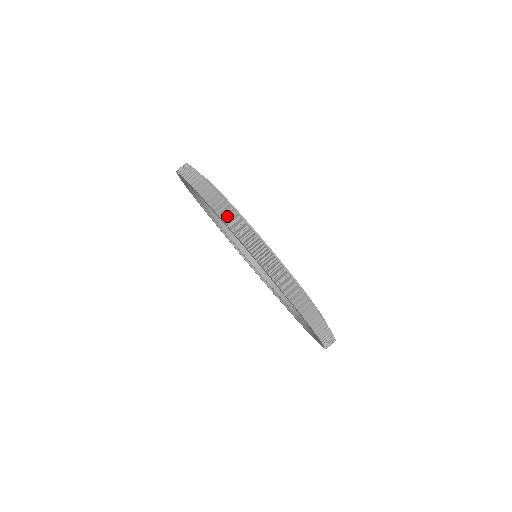
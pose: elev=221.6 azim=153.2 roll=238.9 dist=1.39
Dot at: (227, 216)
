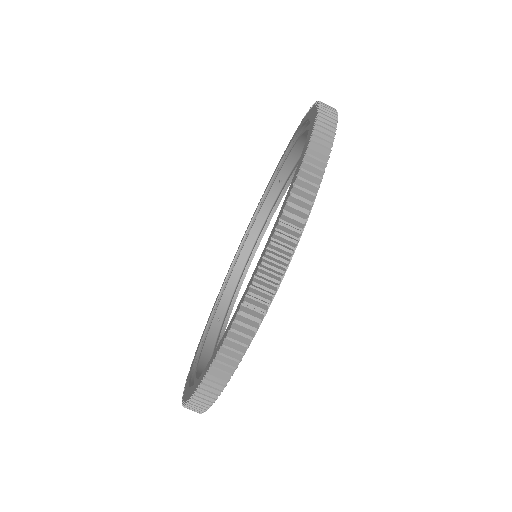
Dot at: (211, 384)
